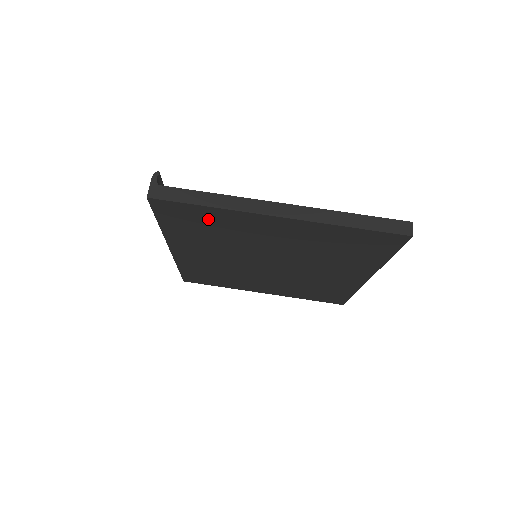
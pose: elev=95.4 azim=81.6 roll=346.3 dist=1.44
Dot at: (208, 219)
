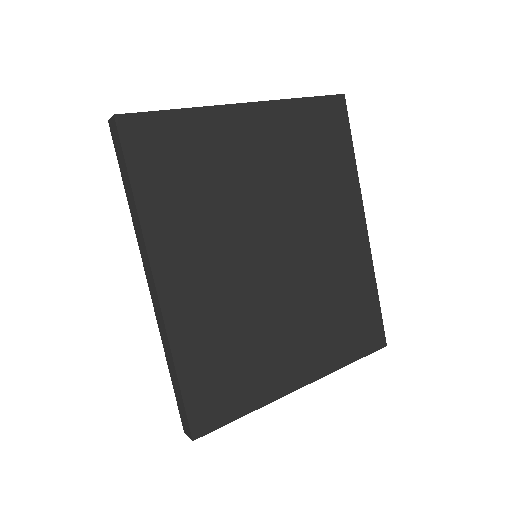
Dot at: (186, 144)
